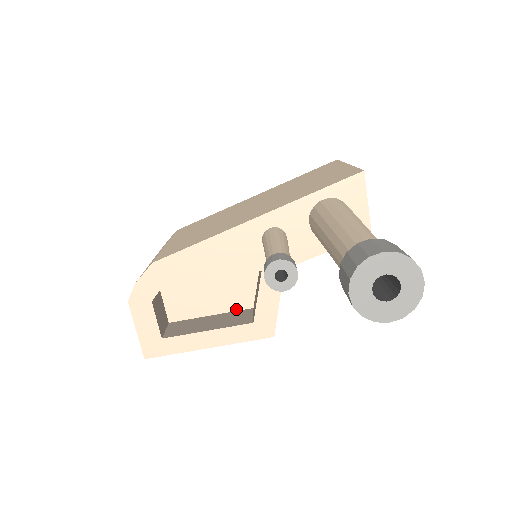
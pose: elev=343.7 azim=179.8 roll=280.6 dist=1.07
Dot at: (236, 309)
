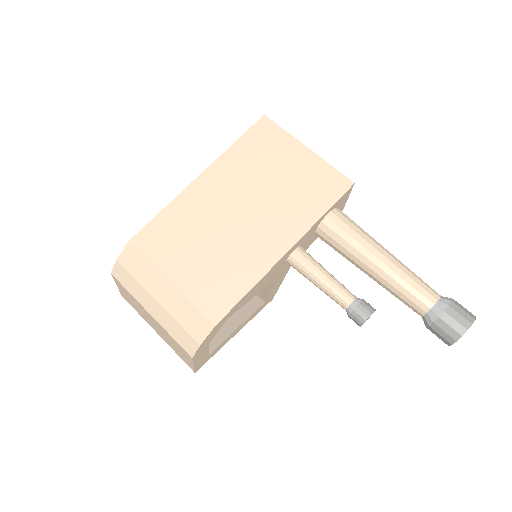
Dot at: occluded
